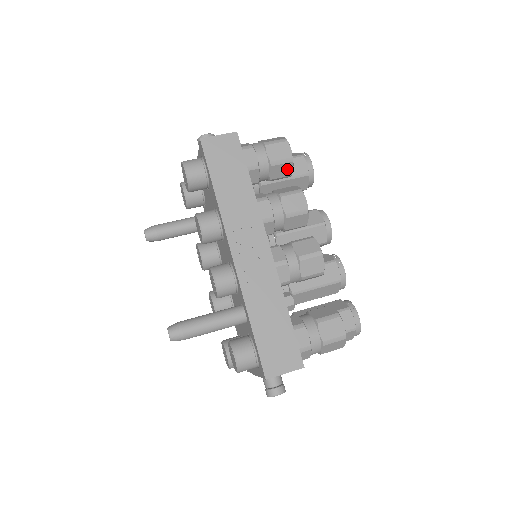
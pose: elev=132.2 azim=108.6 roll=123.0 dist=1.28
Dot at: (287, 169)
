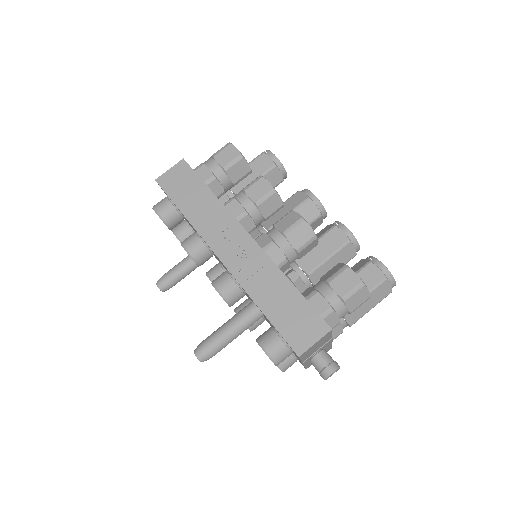
Dot at: (243, 167)
